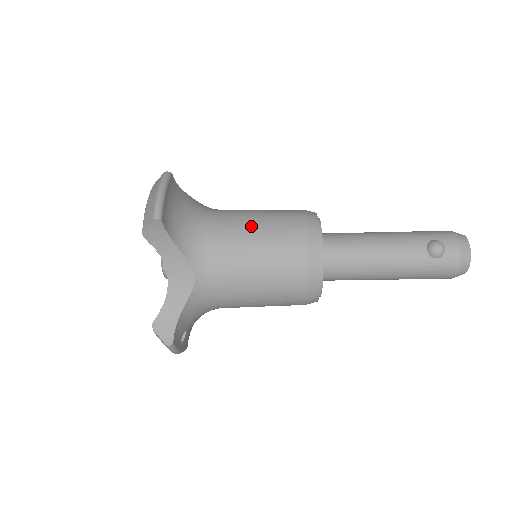
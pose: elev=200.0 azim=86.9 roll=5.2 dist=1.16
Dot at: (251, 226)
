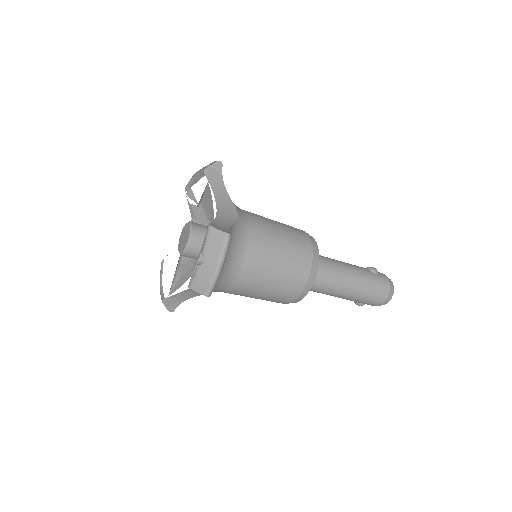
Dot at: occluded
